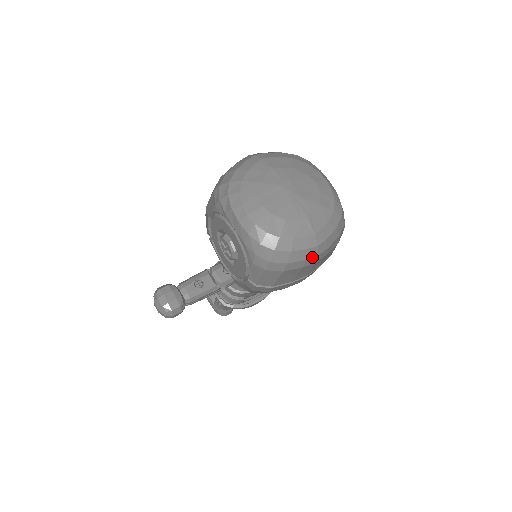
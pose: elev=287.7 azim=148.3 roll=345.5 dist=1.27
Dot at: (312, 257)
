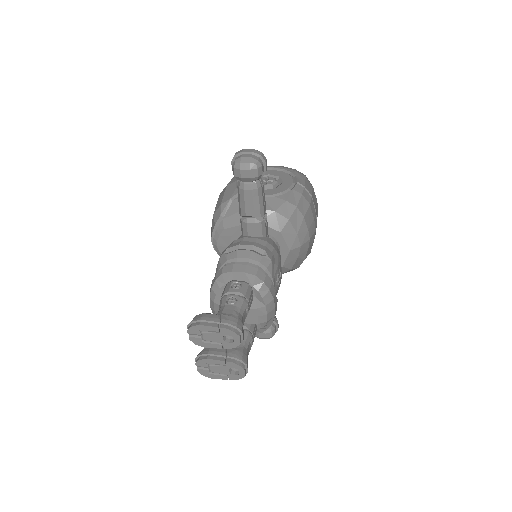
Dot at: occluded
